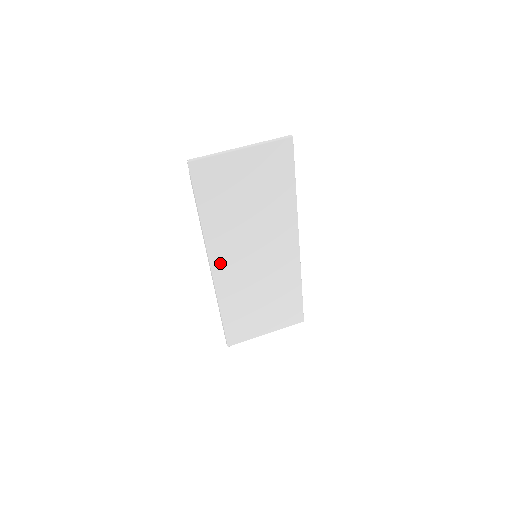
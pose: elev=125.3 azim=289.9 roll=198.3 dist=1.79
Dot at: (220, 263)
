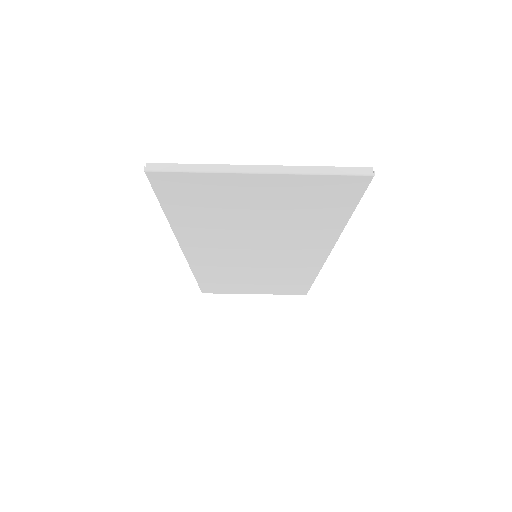
Dot at: (199, 253)
